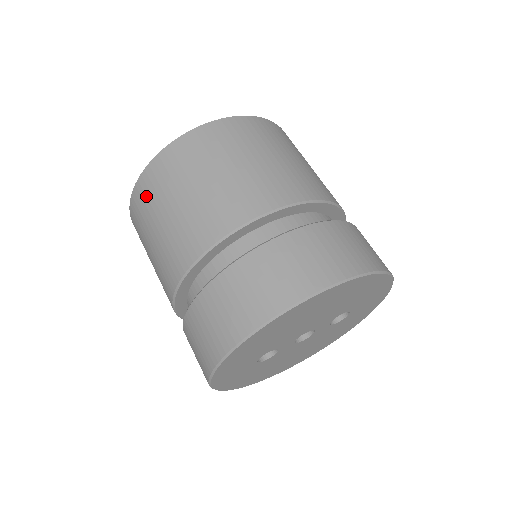
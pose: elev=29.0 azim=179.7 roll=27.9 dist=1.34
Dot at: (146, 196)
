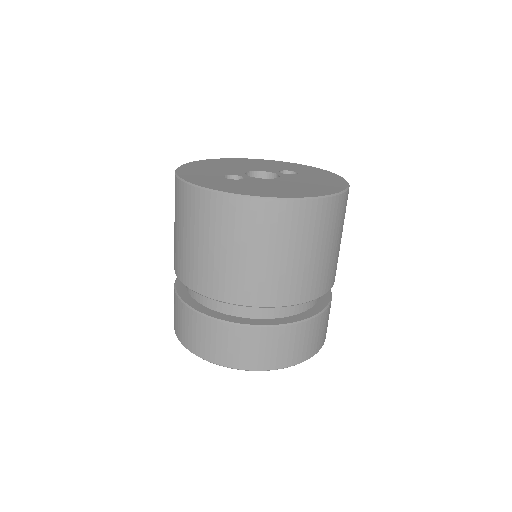
Dot at: (235, 219)
